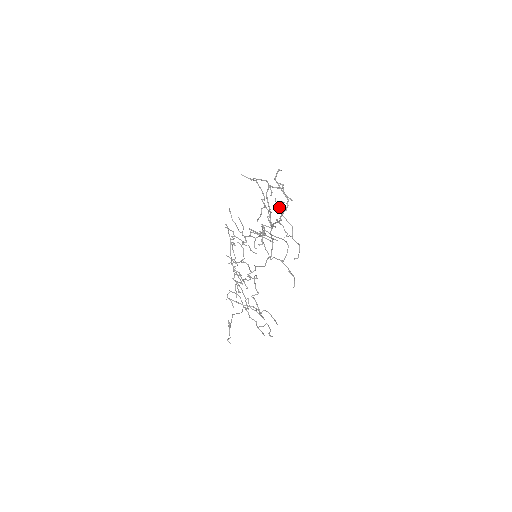
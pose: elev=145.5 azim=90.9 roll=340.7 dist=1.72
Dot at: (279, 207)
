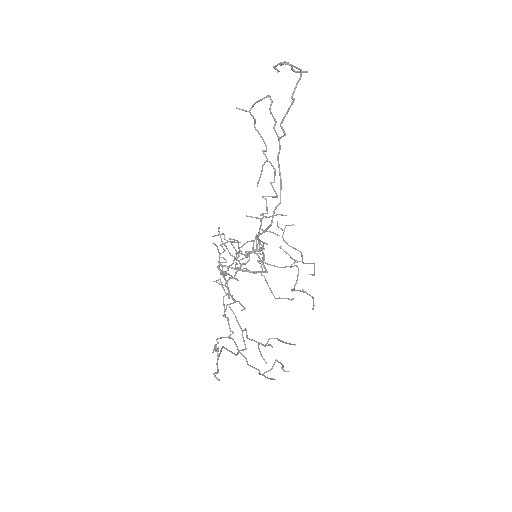
Dot at: (282, 235)
